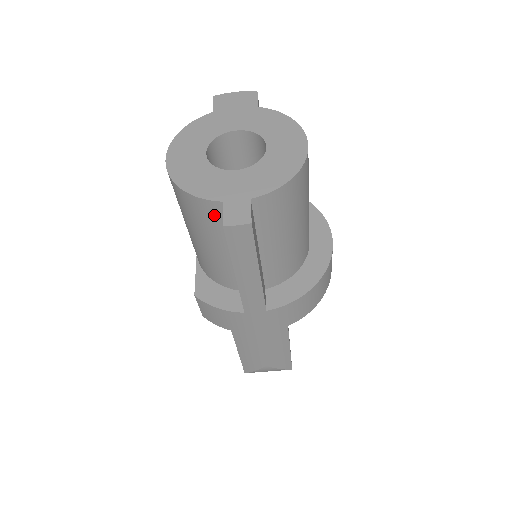
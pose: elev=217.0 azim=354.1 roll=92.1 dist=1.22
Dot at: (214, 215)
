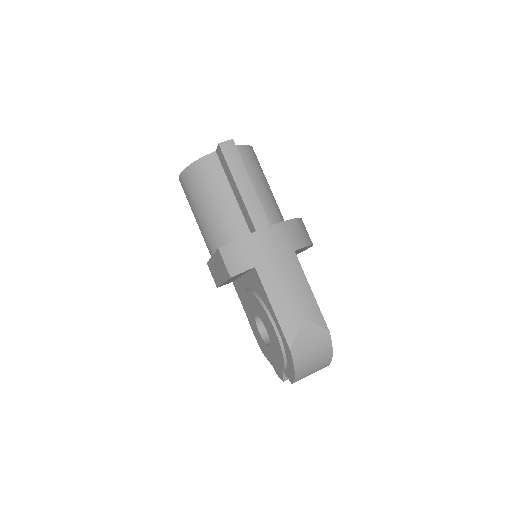
Dot at: (213, 165)
